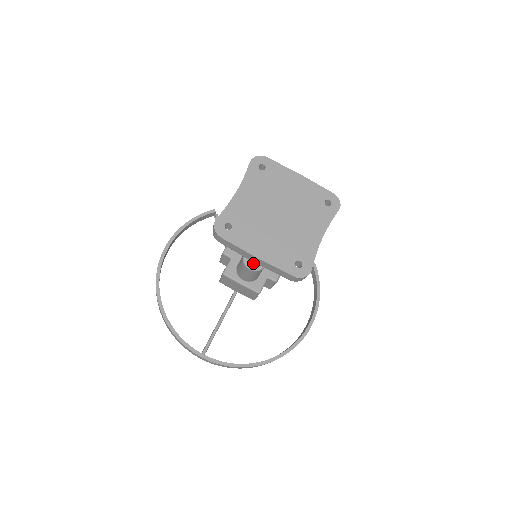
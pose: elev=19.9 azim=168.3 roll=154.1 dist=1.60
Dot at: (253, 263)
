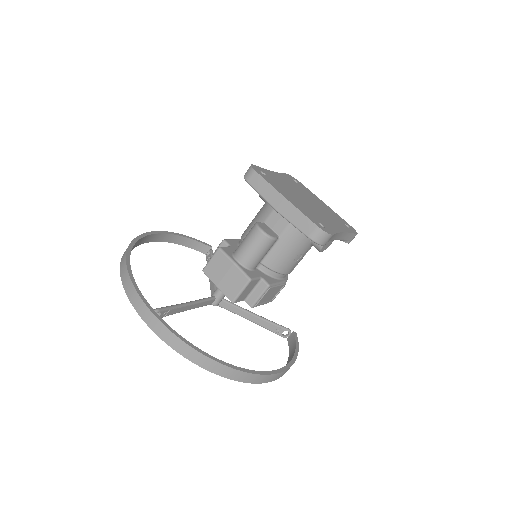
Dot at: (265, 229)
